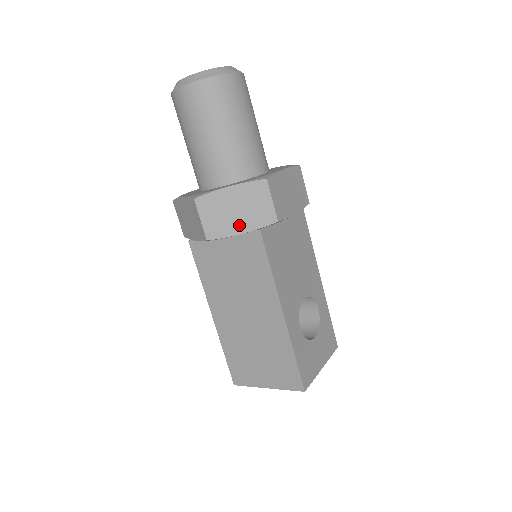
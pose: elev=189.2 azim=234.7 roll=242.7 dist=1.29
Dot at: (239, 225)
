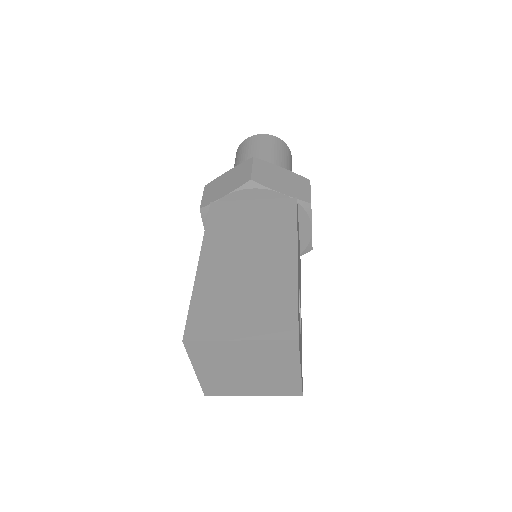
Dot at: (281, 188)
